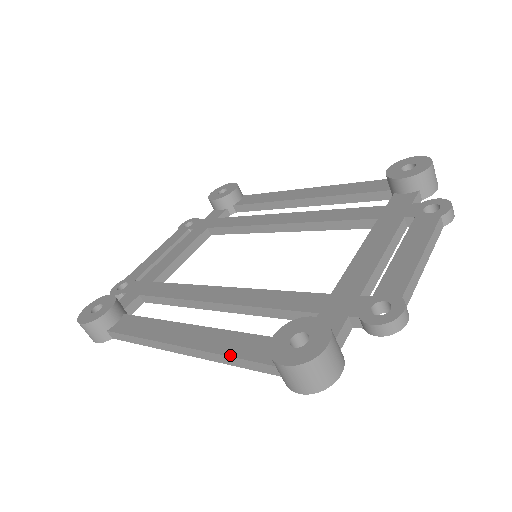
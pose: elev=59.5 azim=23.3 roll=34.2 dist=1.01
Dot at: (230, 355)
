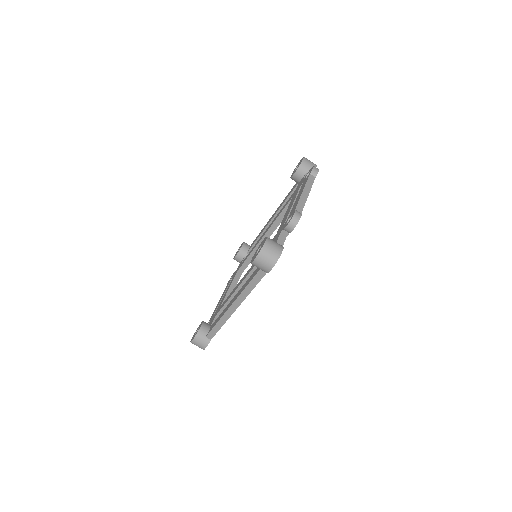
Dot at: (247, 285)
